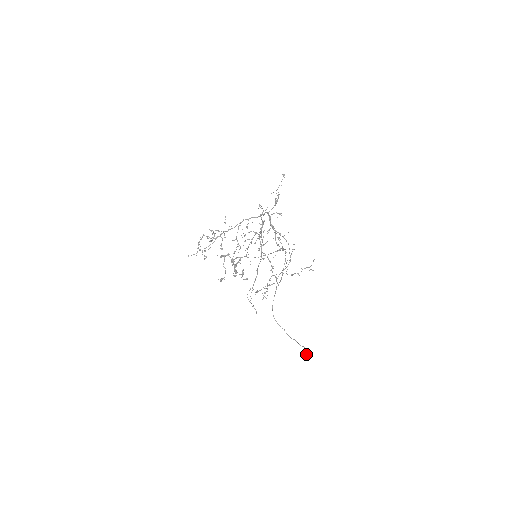
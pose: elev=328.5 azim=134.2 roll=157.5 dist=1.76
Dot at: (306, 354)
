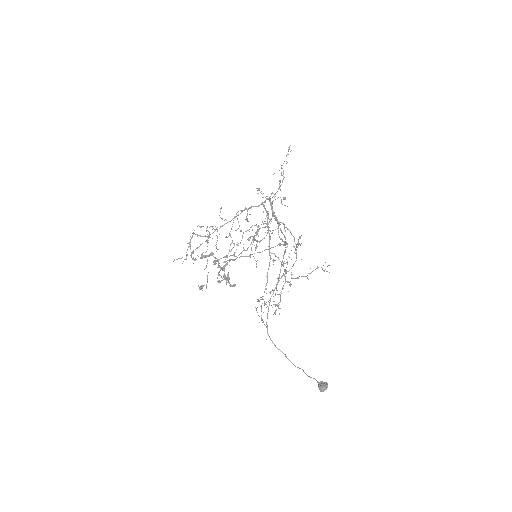
Dot at: (320, 389)
